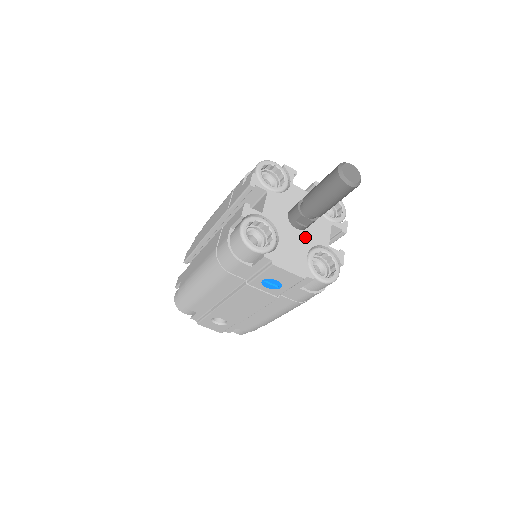
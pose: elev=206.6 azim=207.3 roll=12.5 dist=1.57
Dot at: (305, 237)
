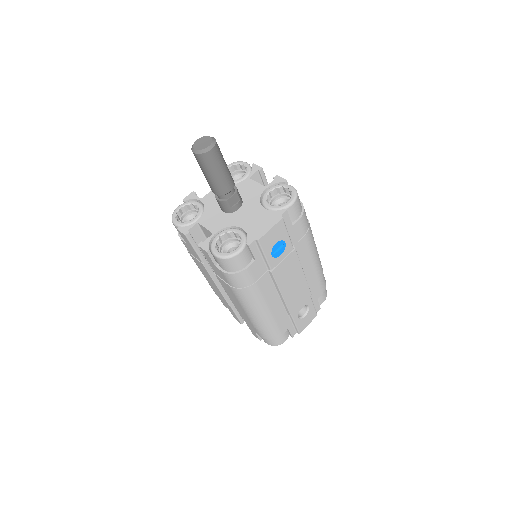
Dot at: (249, 205)
